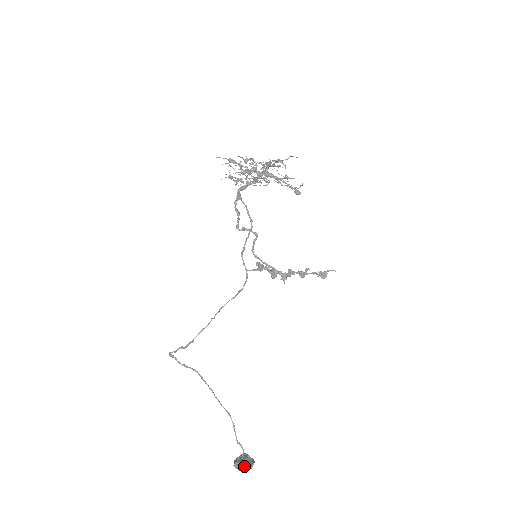
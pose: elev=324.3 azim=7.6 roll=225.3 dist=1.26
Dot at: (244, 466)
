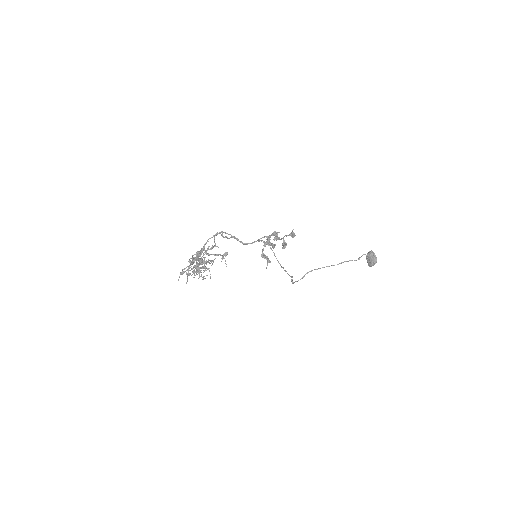
Dot at: (373, 265)
